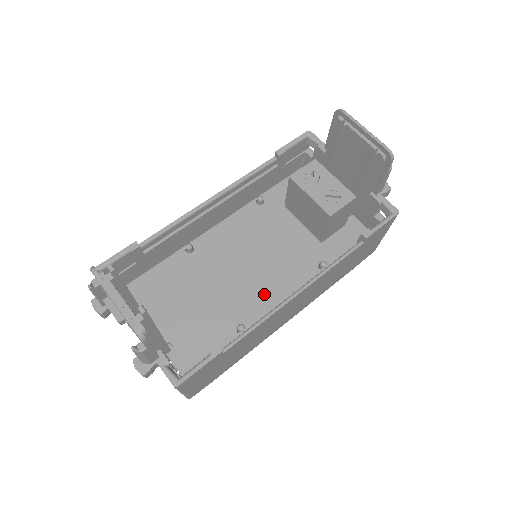
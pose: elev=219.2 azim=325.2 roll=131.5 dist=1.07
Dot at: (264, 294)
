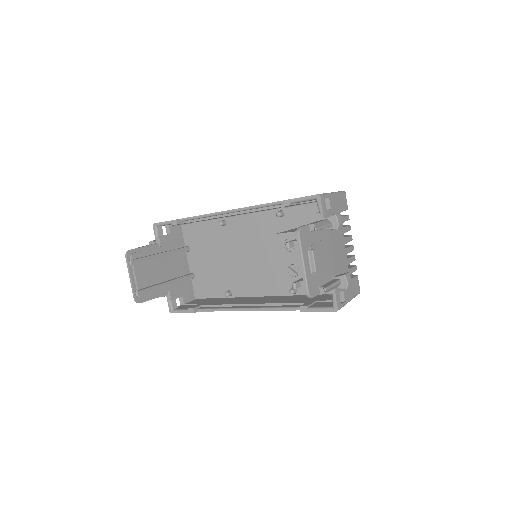
Dot at: (251, 282)
